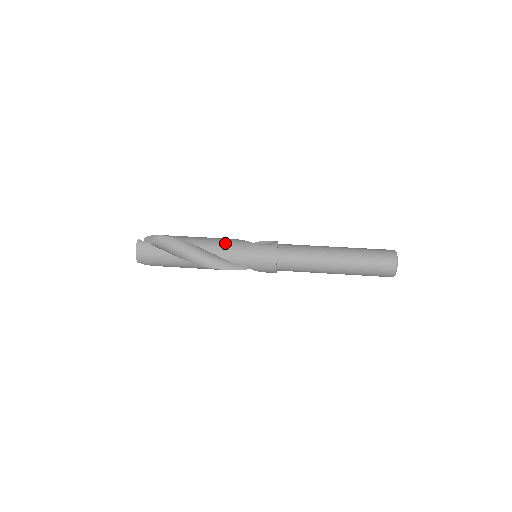
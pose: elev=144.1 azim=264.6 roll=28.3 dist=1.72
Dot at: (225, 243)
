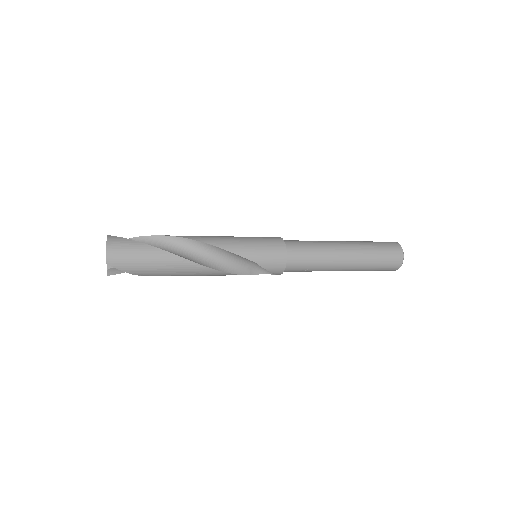
Dot at: (222, 236)
